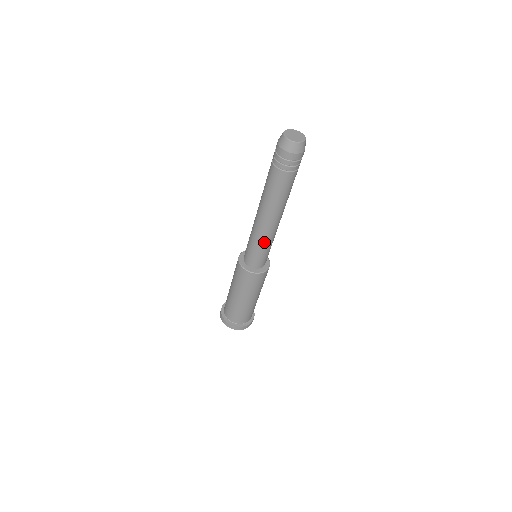
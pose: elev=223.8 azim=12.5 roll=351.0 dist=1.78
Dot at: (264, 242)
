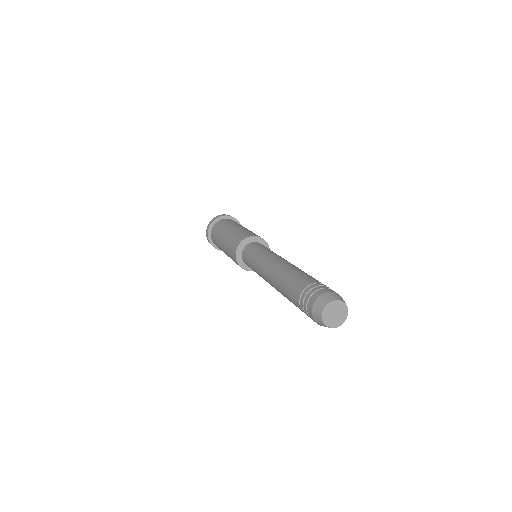
Dot at: occluded
